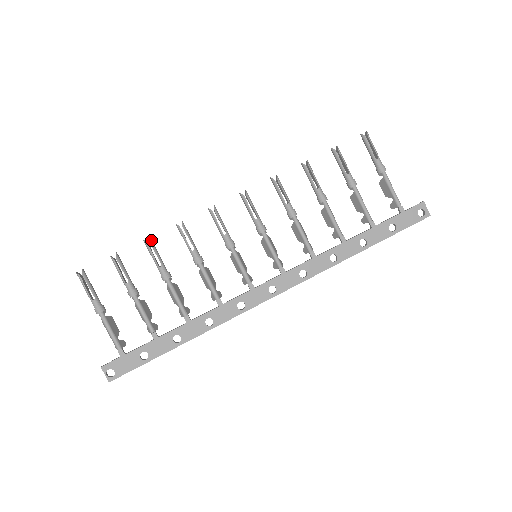
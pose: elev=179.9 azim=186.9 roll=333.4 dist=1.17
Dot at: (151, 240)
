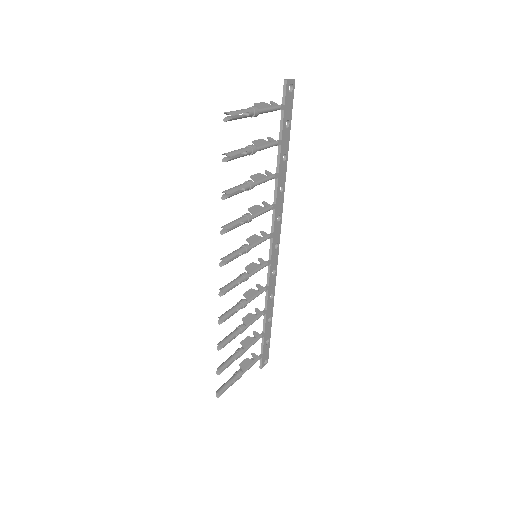
Dot at: (222, 344)
